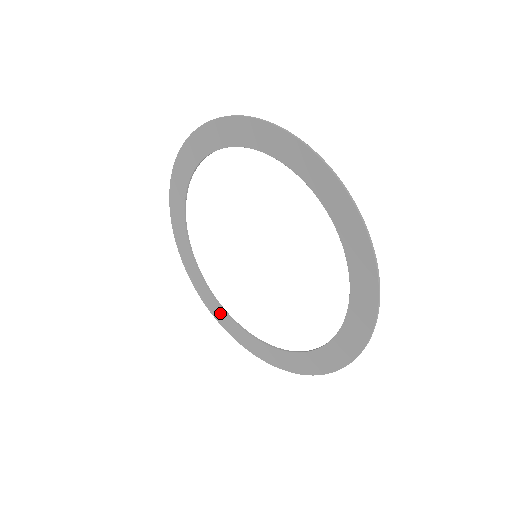
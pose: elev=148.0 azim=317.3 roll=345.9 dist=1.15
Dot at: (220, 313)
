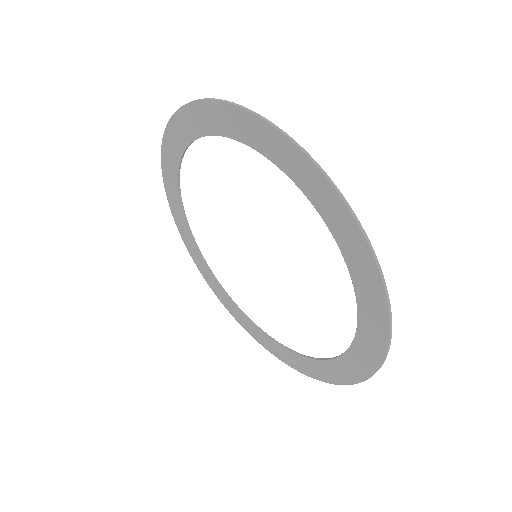
Dot at: (249, 326)
